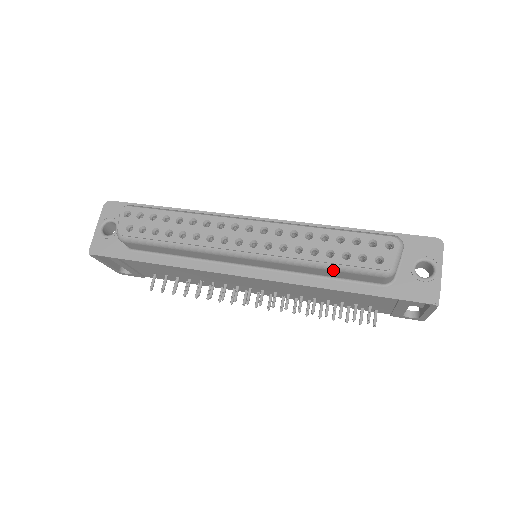
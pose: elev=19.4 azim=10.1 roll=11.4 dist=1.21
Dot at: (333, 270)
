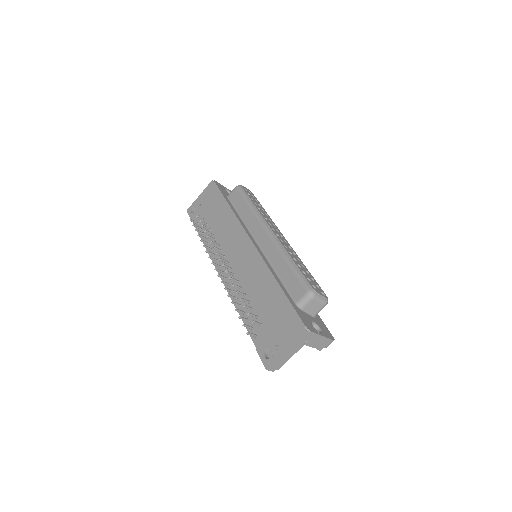
Dot at: (292, 269)
